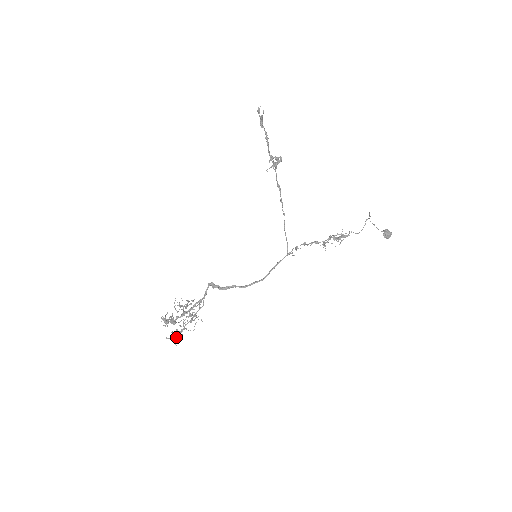
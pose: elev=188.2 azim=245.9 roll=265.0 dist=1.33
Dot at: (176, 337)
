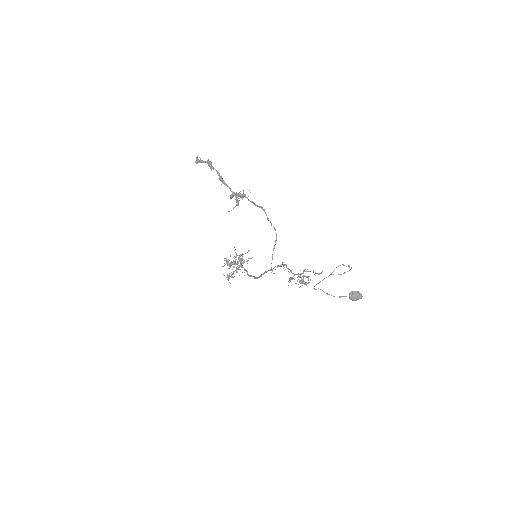
Dot at: (229, 278)
